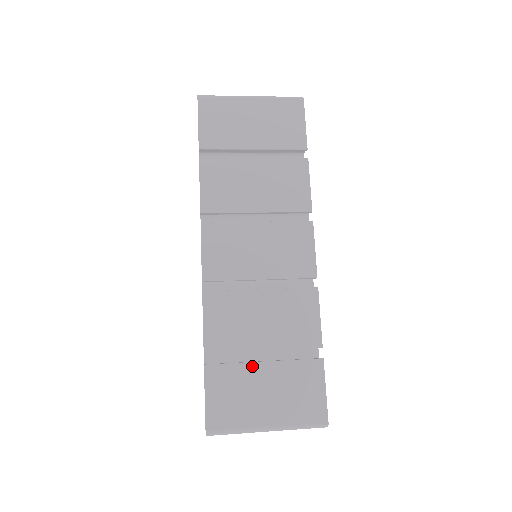
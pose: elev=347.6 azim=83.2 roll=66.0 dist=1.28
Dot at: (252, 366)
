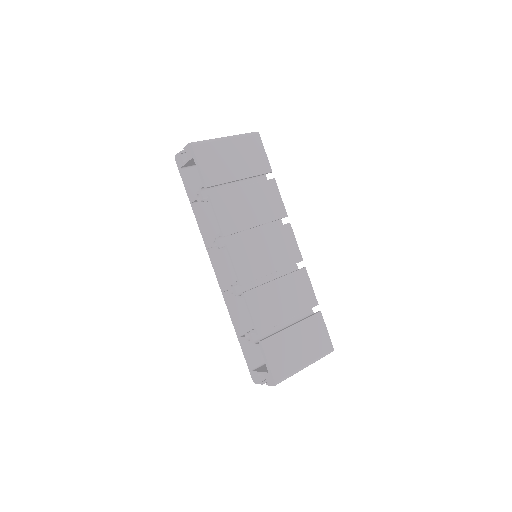
Dot at: (286, 331)
